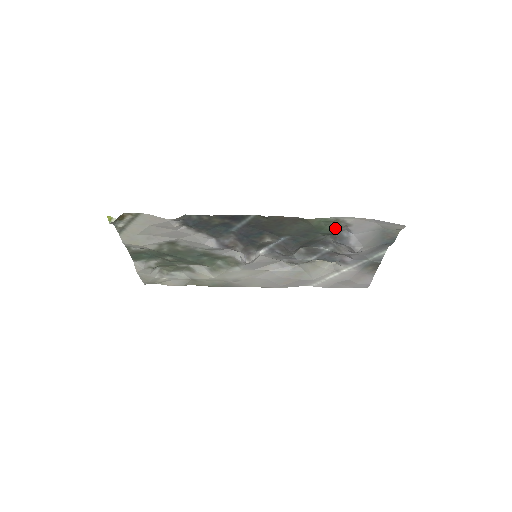
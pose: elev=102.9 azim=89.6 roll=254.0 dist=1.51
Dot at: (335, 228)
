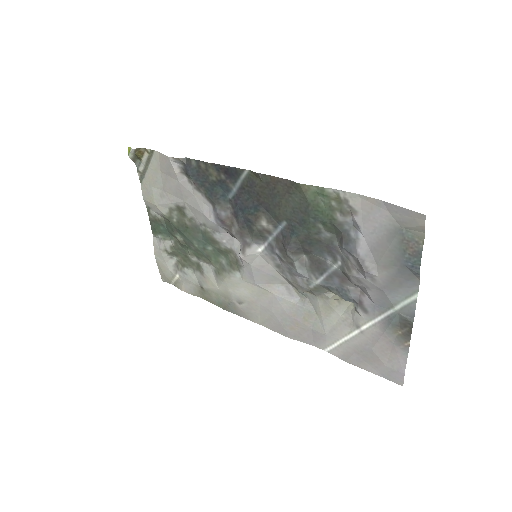
Dot at: (337, 214)
